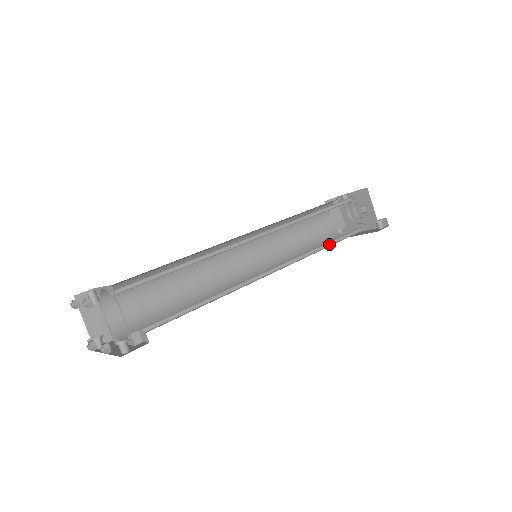
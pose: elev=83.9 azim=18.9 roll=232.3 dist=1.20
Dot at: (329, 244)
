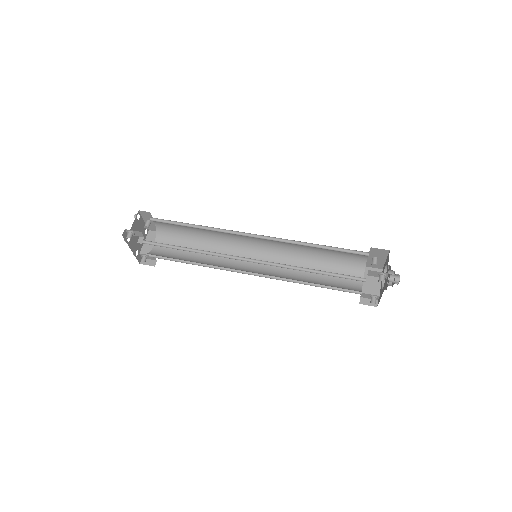
Dot at: (320, 273)
